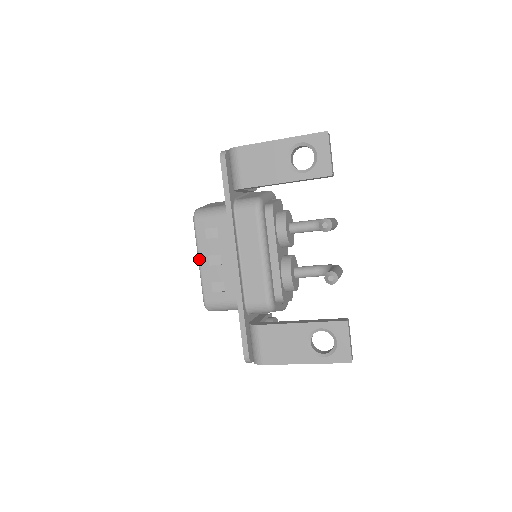
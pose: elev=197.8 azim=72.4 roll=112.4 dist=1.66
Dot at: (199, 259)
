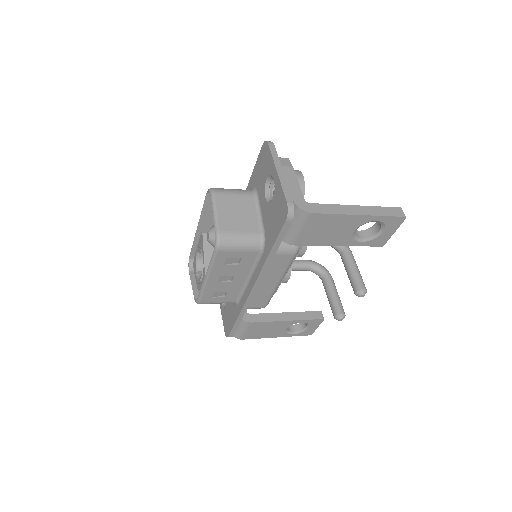
Dot at: (208, 277)
